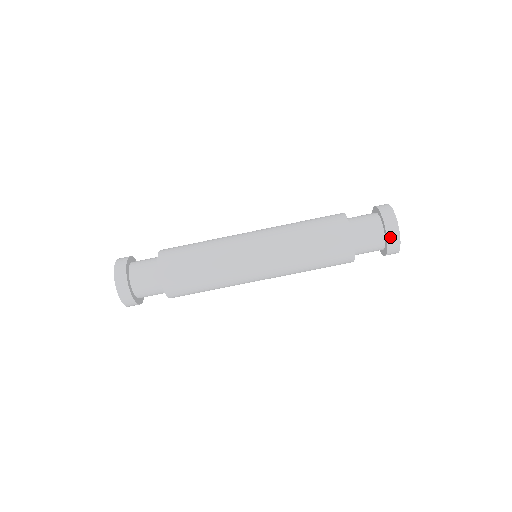
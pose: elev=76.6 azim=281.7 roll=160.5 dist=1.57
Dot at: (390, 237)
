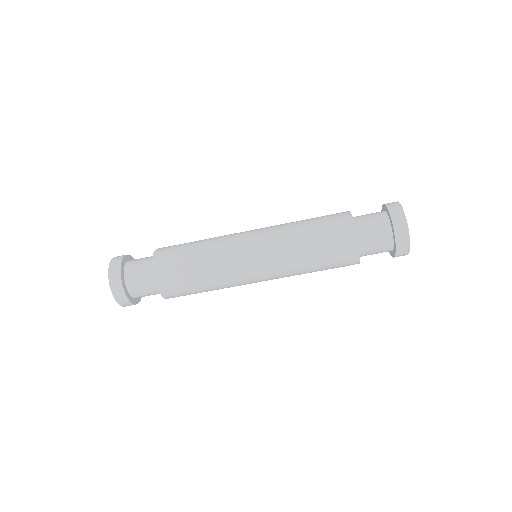
Dot at: (395, 219)
